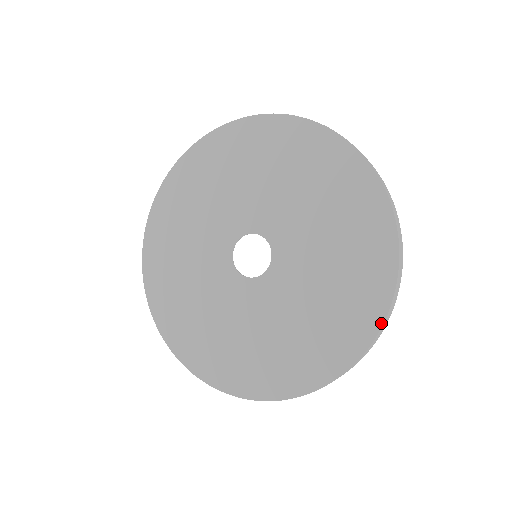
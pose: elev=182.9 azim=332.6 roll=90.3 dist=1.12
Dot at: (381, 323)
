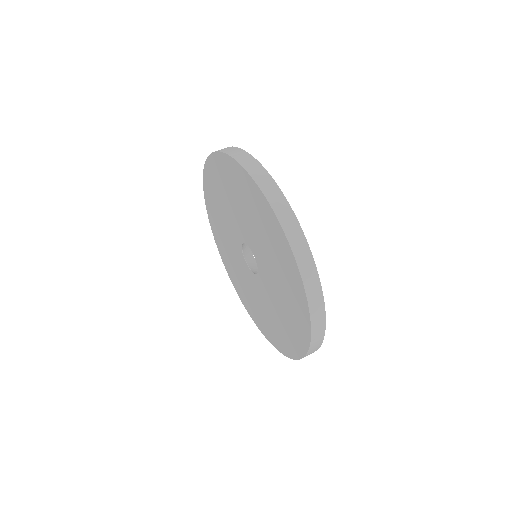
Dot at: (310, 325)
